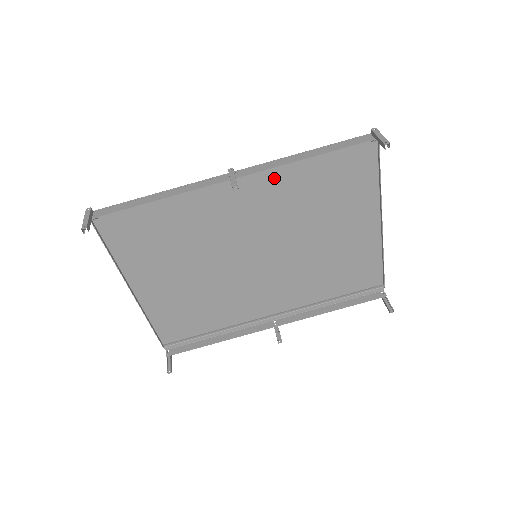
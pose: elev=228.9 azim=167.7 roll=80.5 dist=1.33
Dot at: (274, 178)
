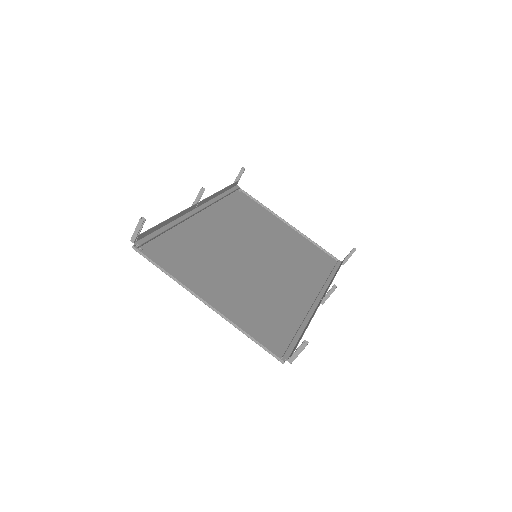
Dot at: (217, 212)
